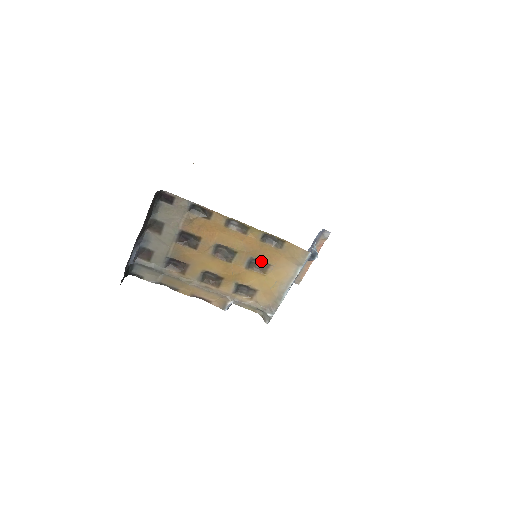
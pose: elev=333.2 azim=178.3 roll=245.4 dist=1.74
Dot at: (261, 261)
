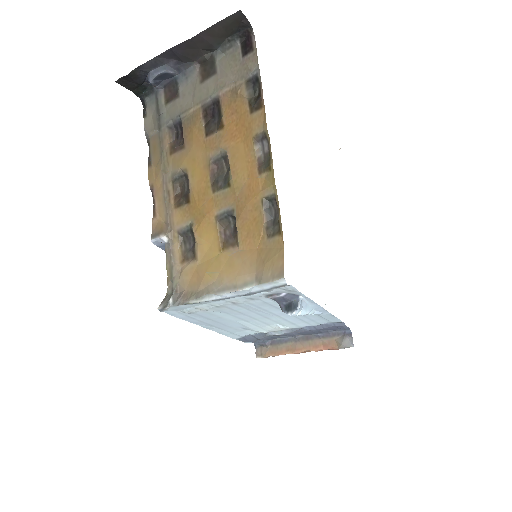
Dot at: (237, 229)
